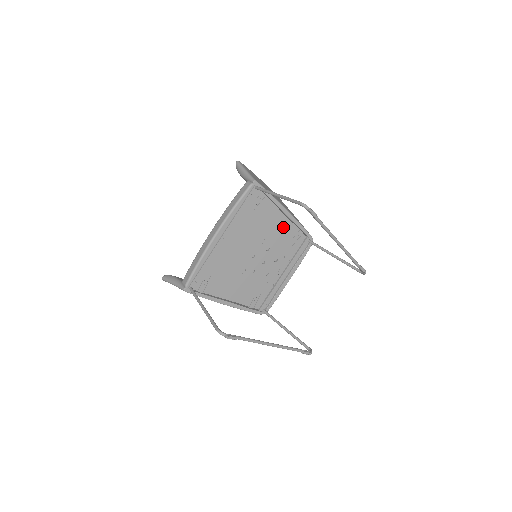
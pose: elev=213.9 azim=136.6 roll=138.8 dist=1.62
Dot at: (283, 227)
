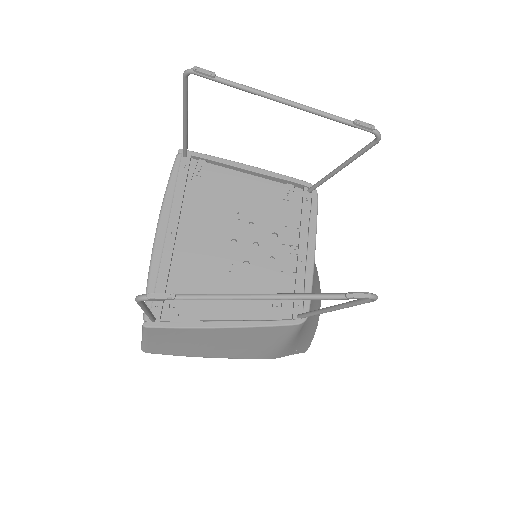
Dot at: (257, 189)
